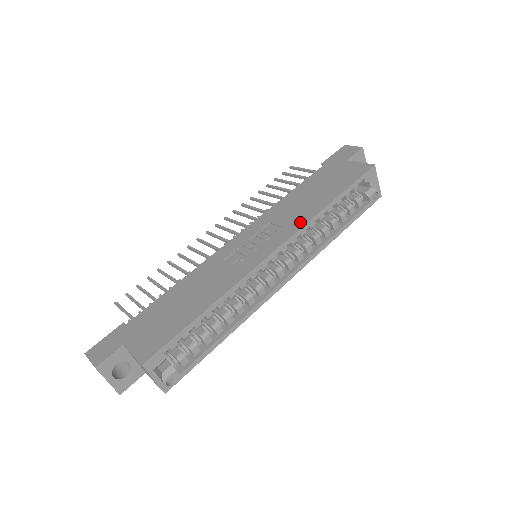
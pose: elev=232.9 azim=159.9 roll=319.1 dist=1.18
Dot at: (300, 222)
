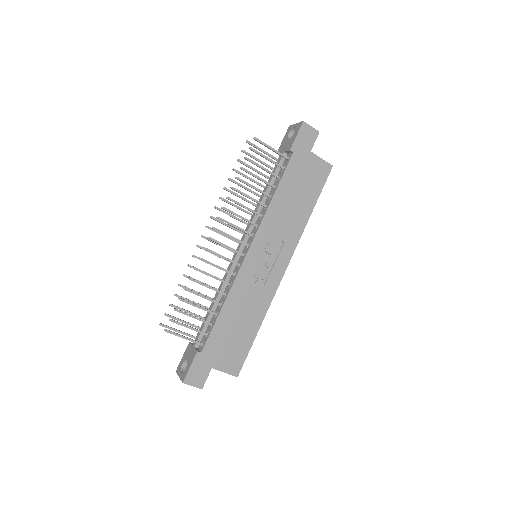
Dot at: (295, 237)
